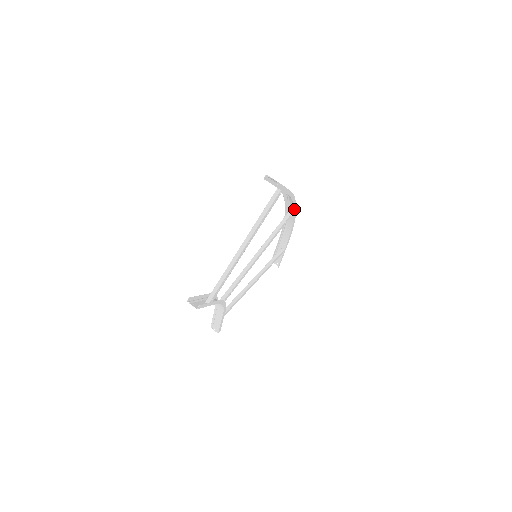
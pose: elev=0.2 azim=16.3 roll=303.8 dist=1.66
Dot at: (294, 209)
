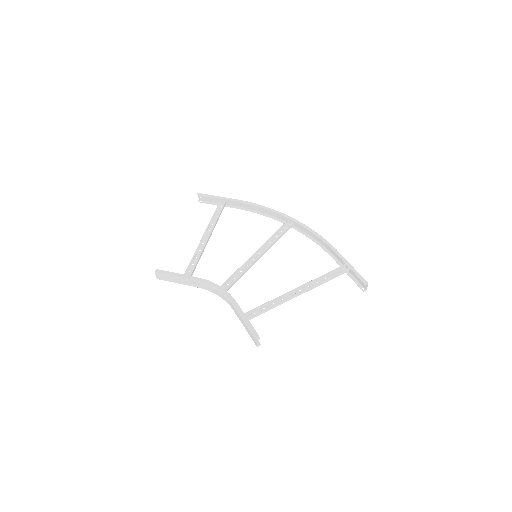
Dot at: (298, 230)
